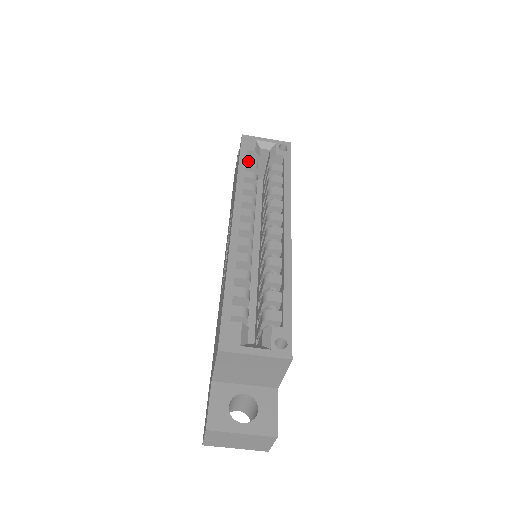
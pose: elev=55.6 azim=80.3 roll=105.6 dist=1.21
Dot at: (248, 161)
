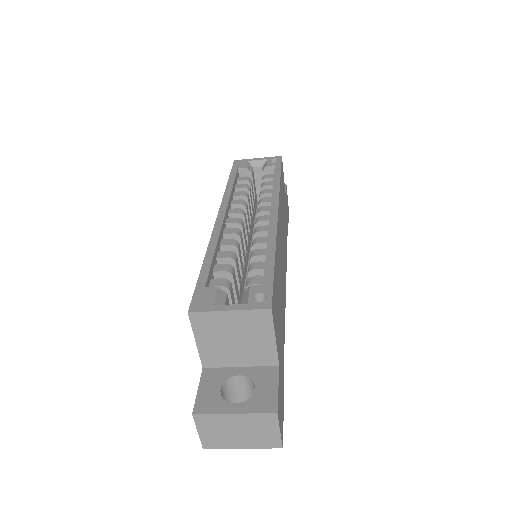
Dot at: (240, 178)
